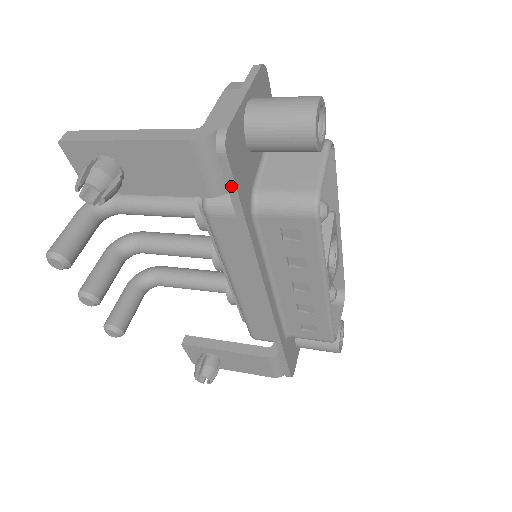
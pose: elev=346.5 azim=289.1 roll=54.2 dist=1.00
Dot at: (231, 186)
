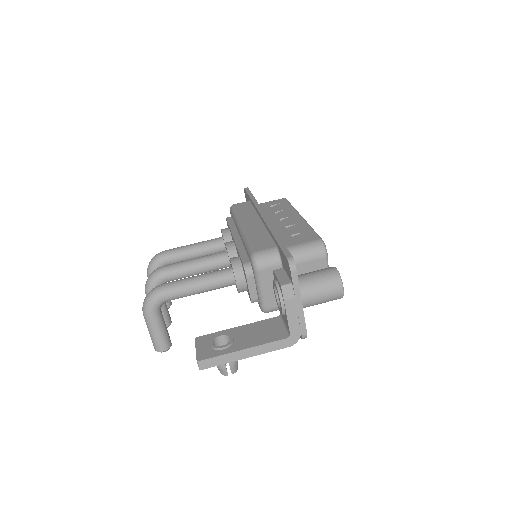
Dot at: occluded
